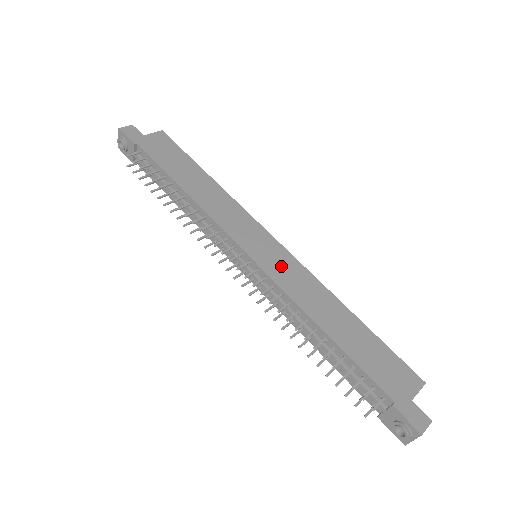
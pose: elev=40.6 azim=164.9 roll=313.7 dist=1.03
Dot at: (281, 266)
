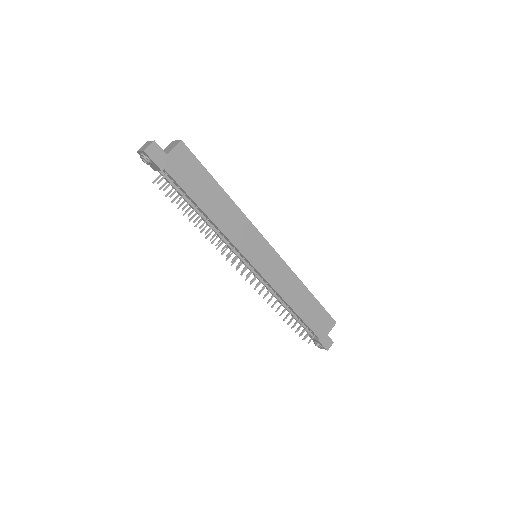
Dot at: (273, 269)
